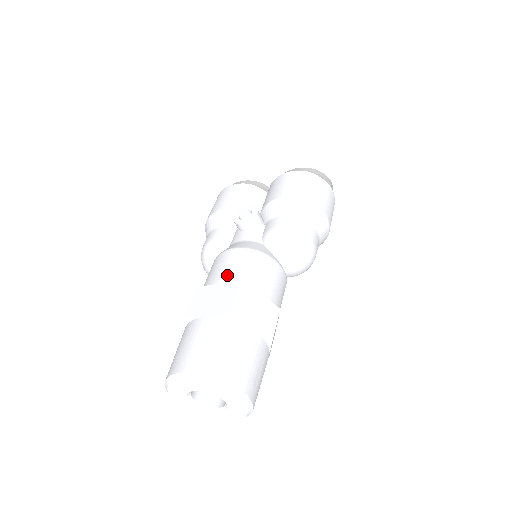
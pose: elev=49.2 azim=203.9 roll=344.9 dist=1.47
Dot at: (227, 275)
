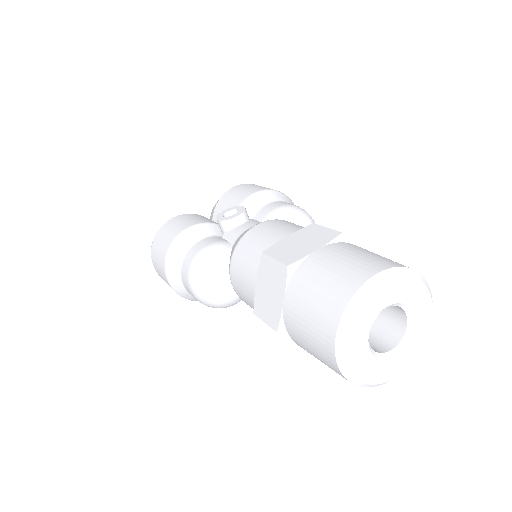
Dot at: (285, 231)
